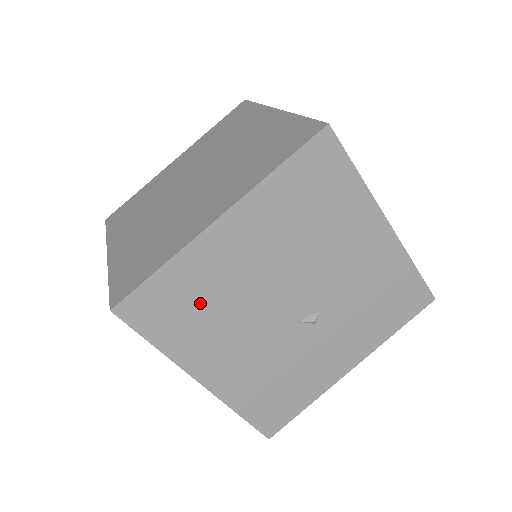
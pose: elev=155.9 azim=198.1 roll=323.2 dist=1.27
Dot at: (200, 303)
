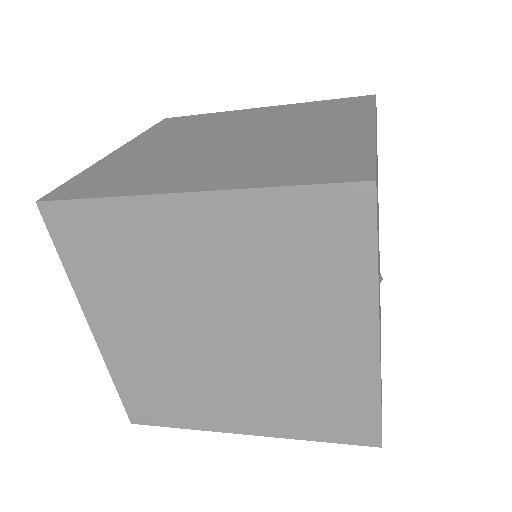
Dot at: occluded
